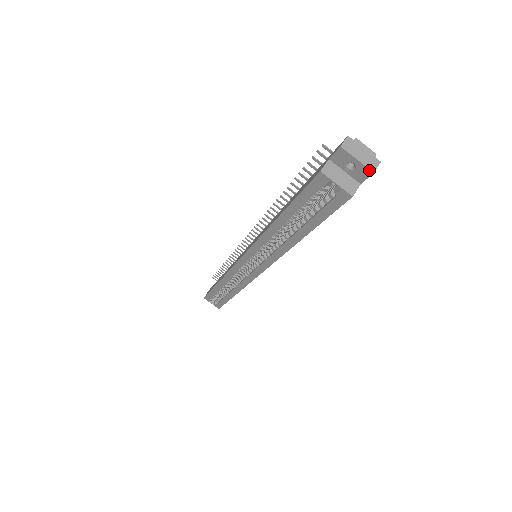
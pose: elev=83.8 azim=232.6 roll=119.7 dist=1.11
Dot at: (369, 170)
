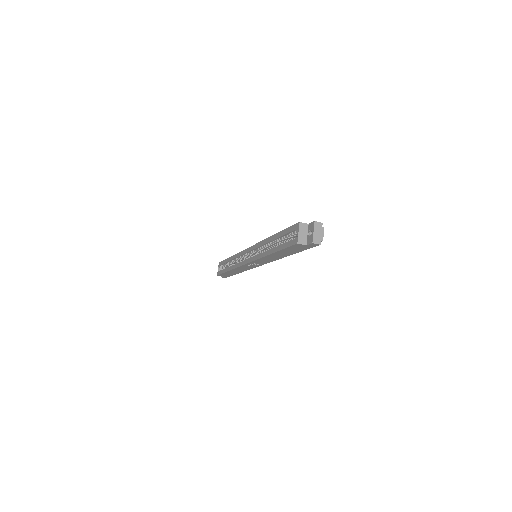
Dot at: (312, 240)
